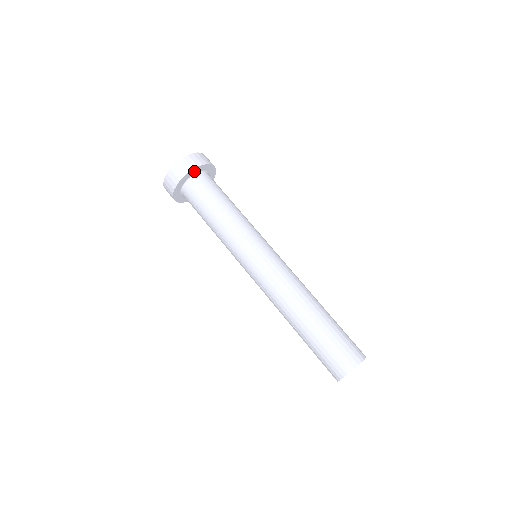
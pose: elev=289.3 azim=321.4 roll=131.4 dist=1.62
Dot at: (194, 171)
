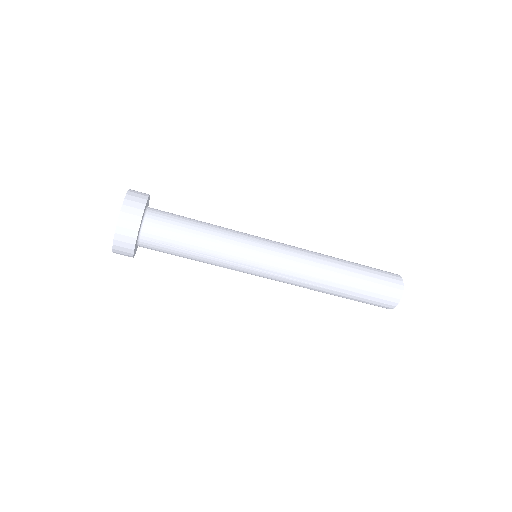
Dot at: (139, 229)
